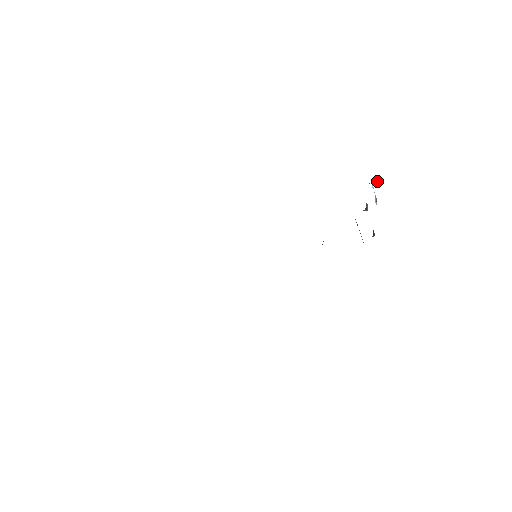
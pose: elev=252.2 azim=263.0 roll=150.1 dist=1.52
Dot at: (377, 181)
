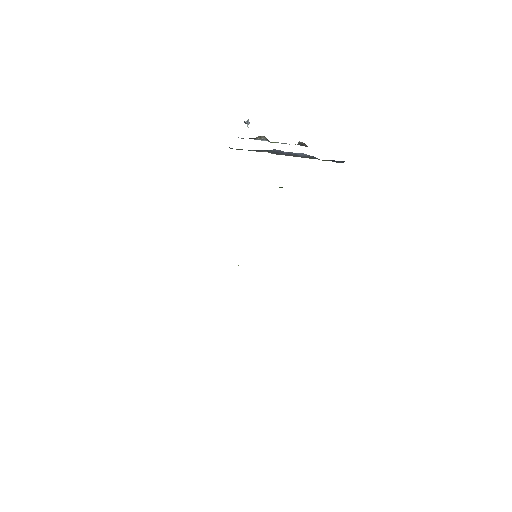
Dot at: (244, 122)
